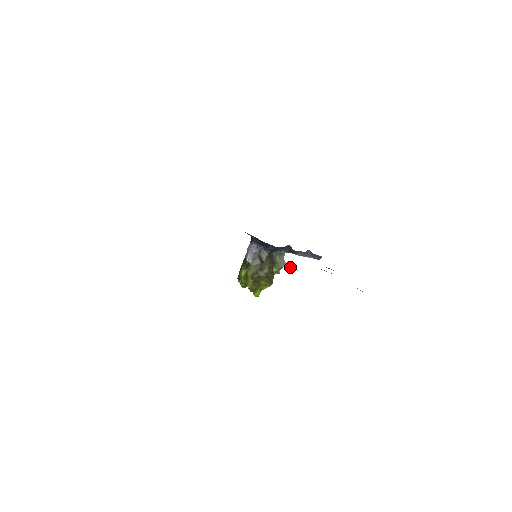
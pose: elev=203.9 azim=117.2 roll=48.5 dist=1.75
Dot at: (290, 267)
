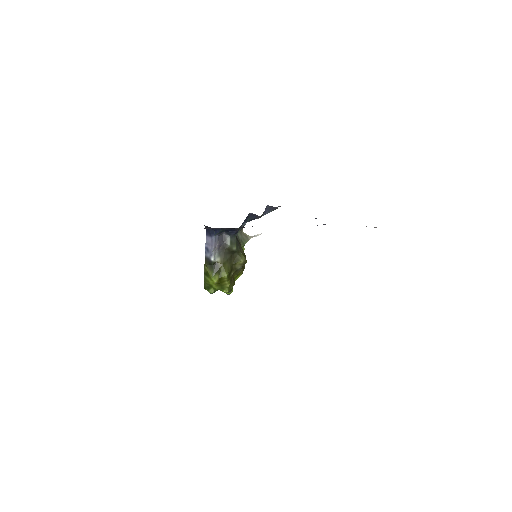
Dot at: (252, 237)
